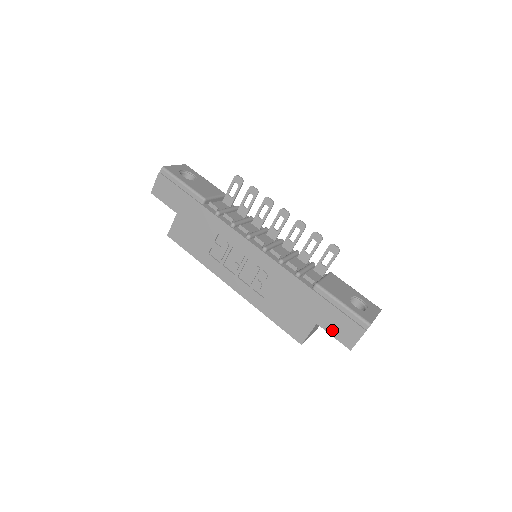
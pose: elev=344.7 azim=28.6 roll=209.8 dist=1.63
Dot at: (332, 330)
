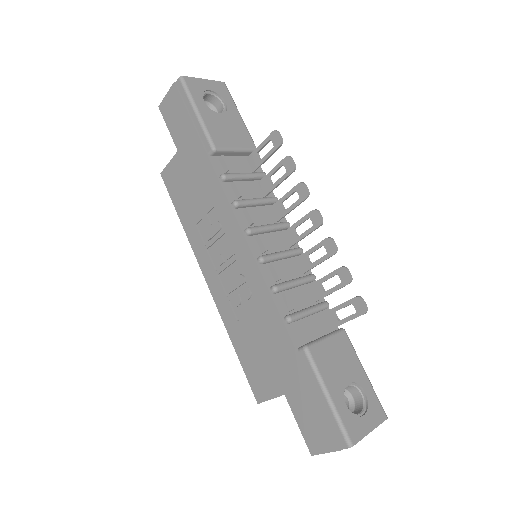
Dot at: (300, 416)
